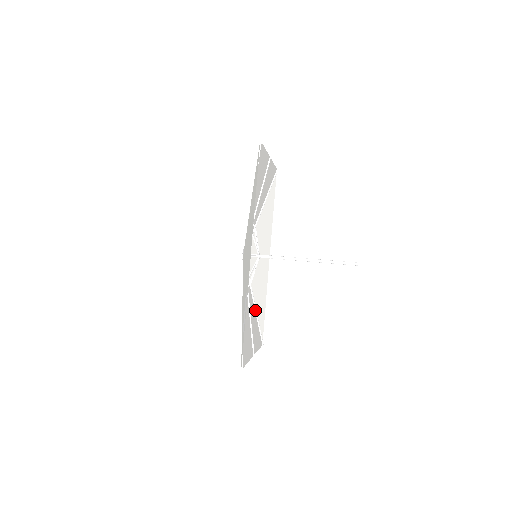
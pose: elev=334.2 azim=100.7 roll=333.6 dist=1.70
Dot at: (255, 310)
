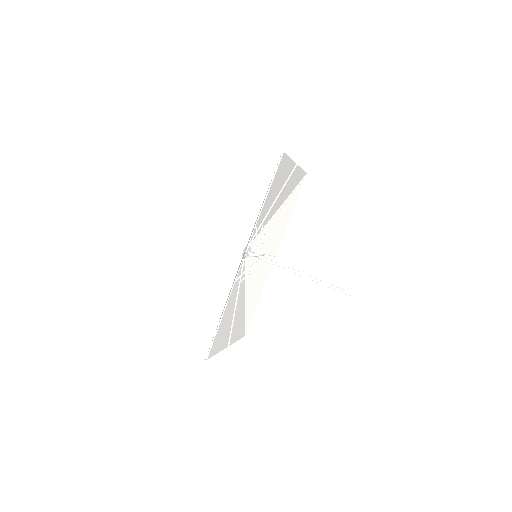
Dot at: (245, 303)
